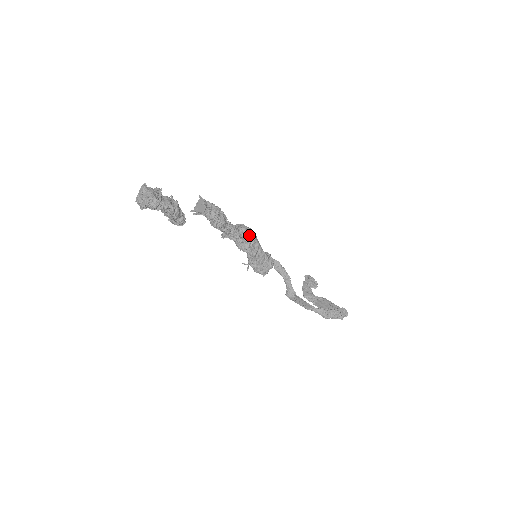
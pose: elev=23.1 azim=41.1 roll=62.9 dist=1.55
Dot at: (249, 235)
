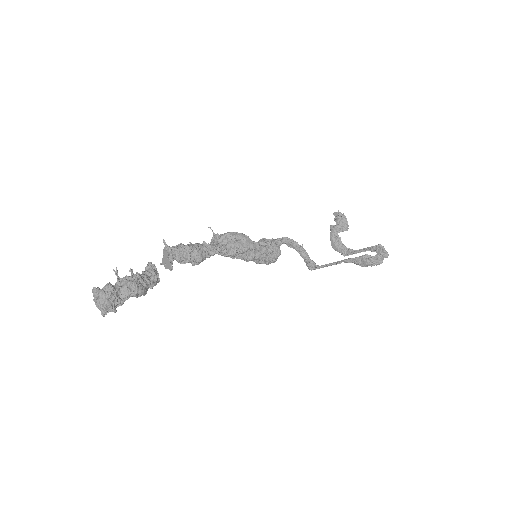
Dot at: (239, 243)
